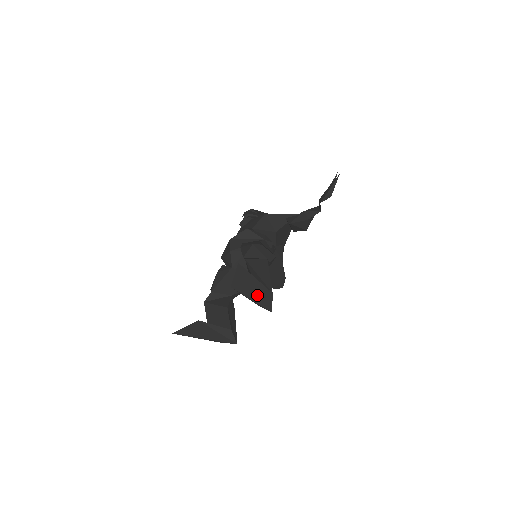
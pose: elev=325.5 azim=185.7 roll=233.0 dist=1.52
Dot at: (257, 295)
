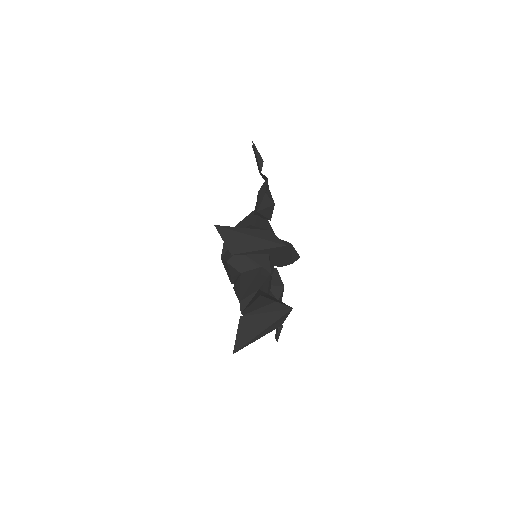
Dot at: (258, 241)
